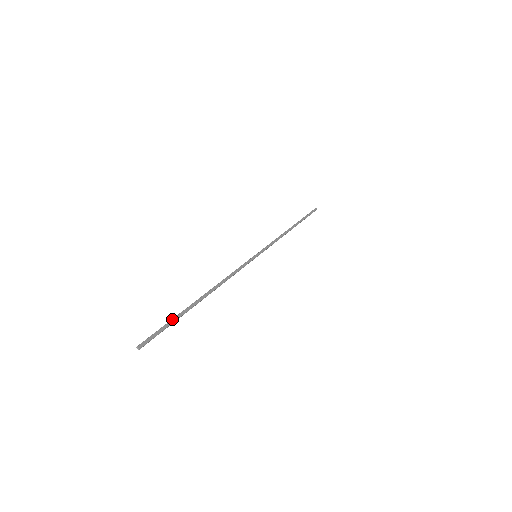
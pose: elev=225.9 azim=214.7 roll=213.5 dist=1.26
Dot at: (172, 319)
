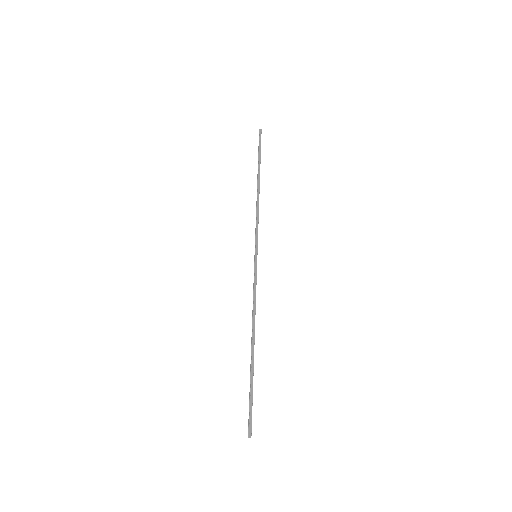
Dot at: (250, 391)
